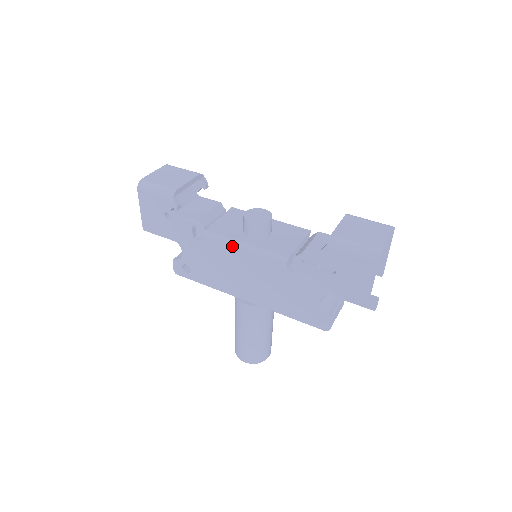
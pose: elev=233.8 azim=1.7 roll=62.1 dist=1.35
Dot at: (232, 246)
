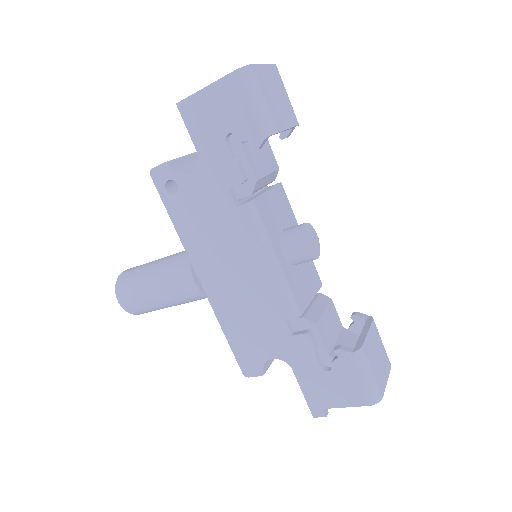
Dot at: (262, 247)
